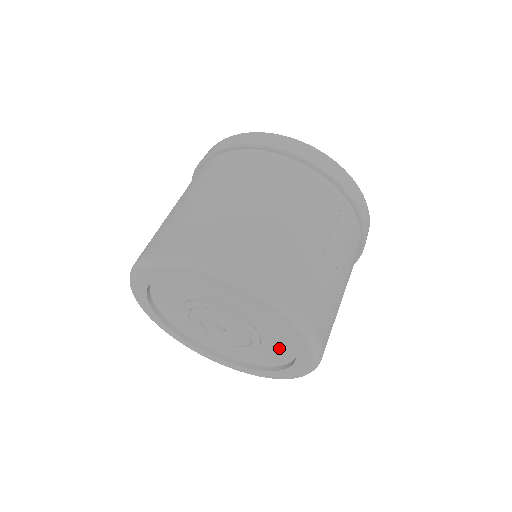
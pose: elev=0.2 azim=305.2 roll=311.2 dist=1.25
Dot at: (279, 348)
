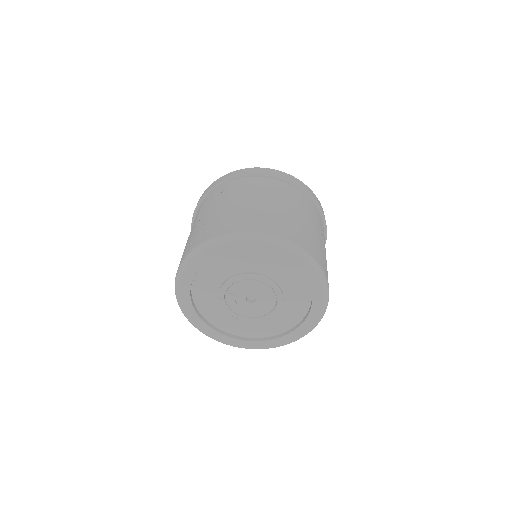
Dot at: (292, 313)
